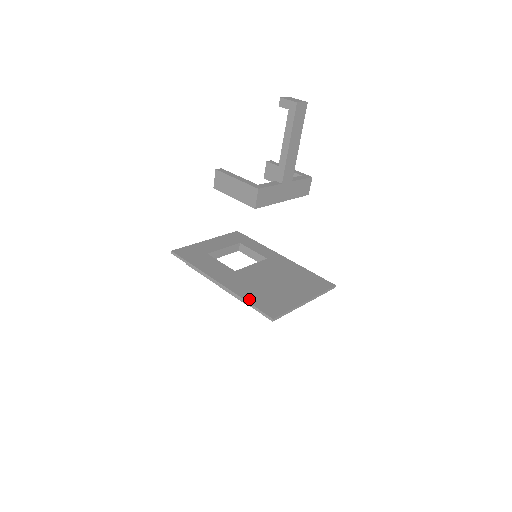
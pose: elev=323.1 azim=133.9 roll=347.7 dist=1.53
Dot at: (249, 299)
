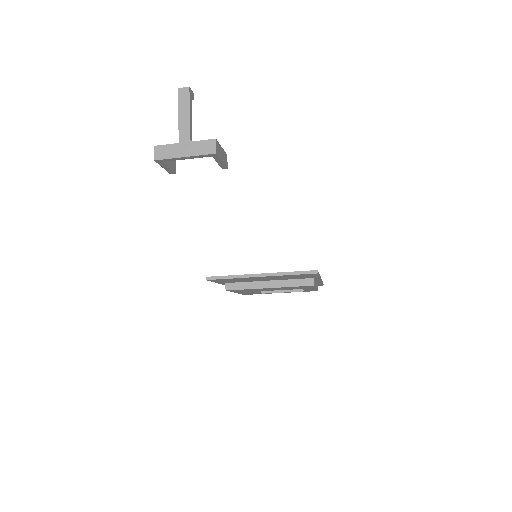
Dot at: occluded
